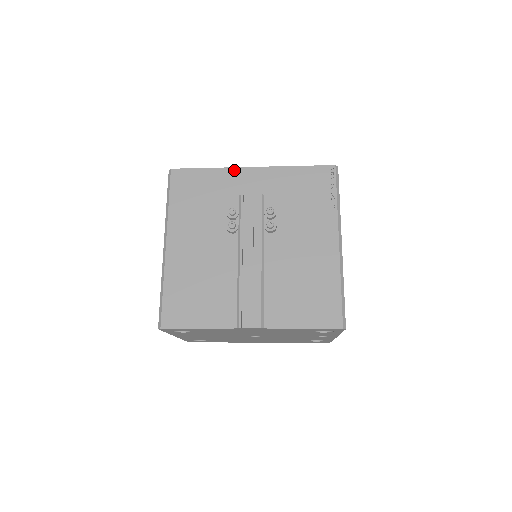
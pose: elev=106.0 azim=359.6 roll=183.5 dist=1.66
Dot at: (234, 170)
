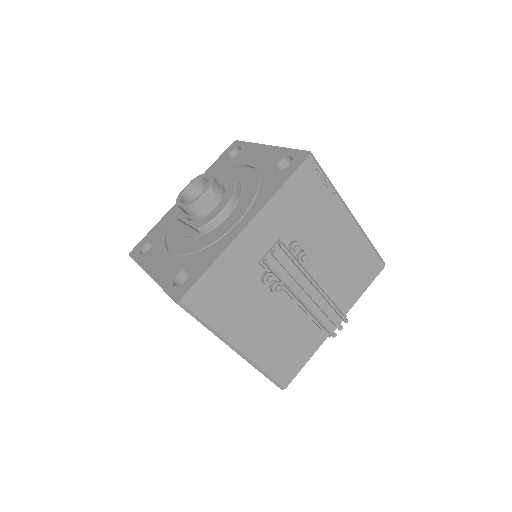
Dot at: (235, 244)
